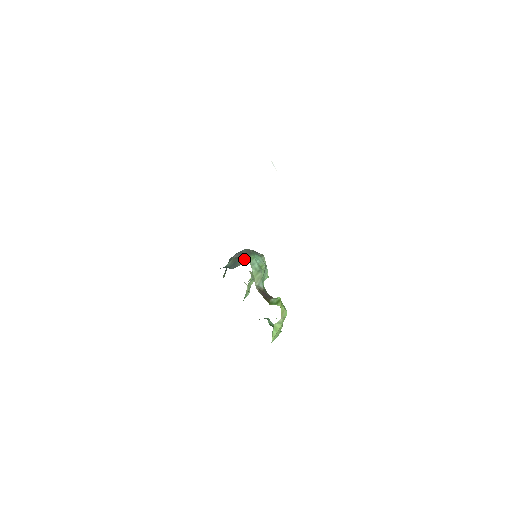
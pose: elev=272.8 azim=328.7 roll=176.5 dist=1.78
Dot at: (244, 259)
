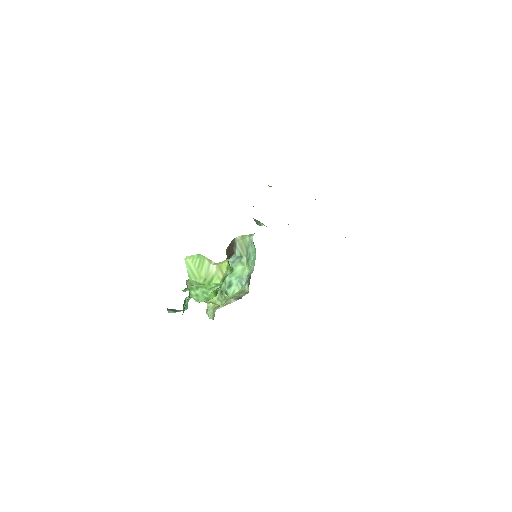
Dot at: occluded
